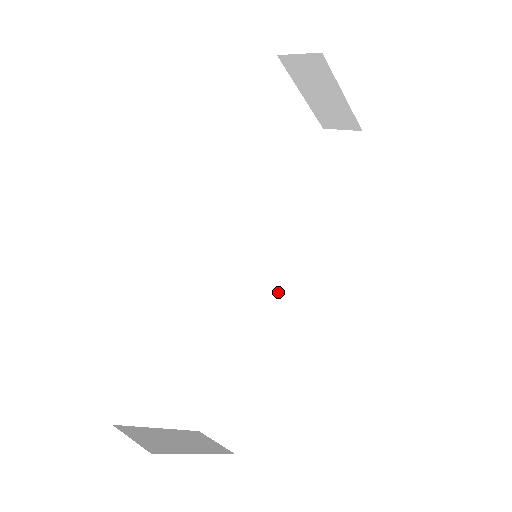
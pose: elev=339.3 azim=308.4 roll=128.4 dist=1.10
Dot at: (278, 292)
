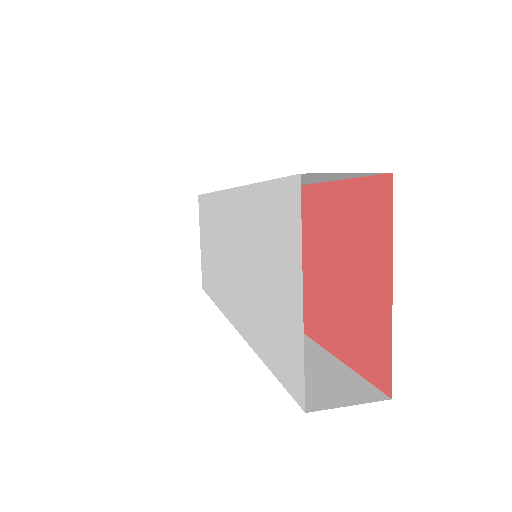
Dot at: occluded
